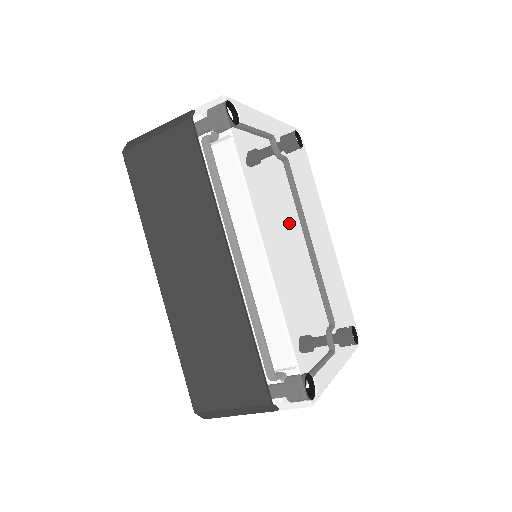
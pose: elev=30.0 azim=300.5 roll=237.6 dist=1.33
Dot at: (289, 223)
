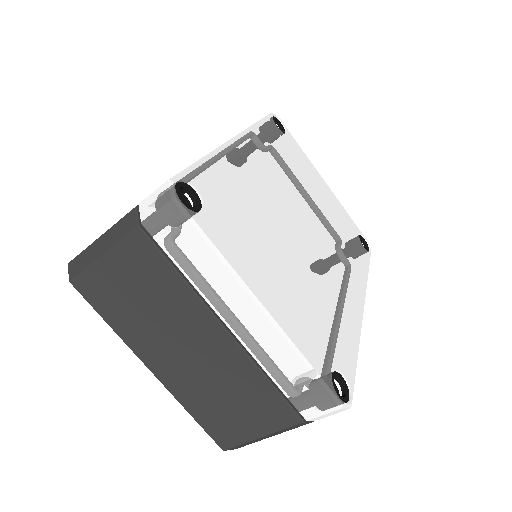
Dot at: (291, 196)
